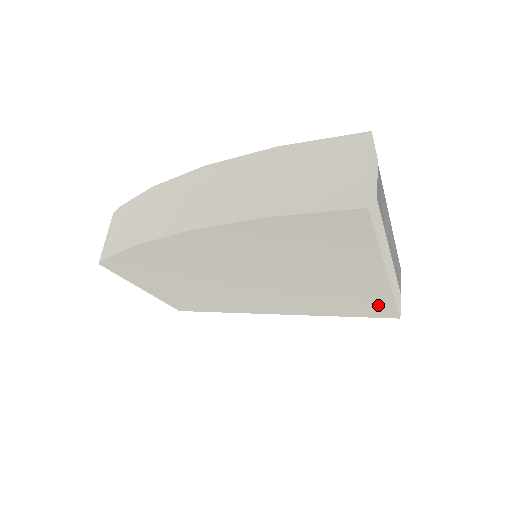
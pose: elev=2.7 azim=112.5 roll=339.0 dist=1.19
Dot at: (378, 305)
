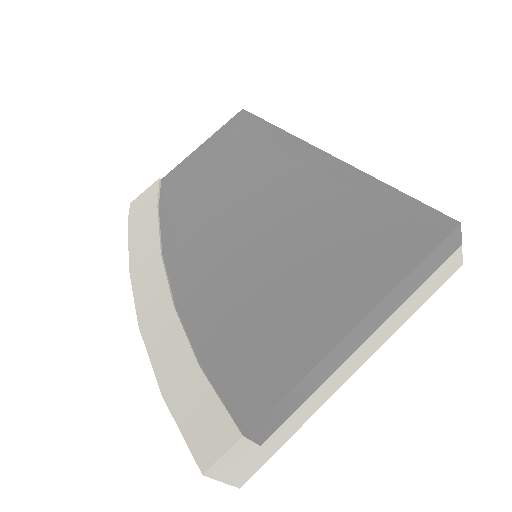
Dot at: occluded
